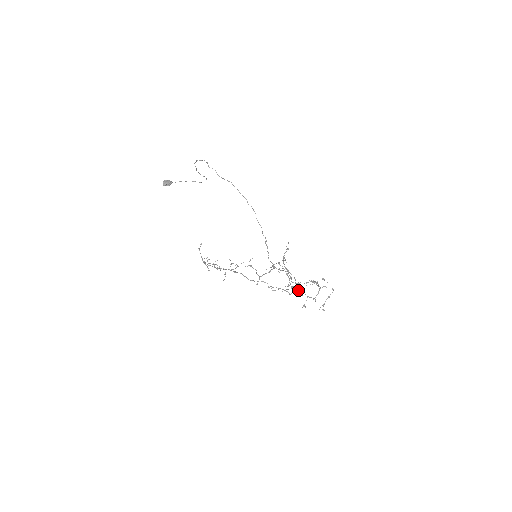
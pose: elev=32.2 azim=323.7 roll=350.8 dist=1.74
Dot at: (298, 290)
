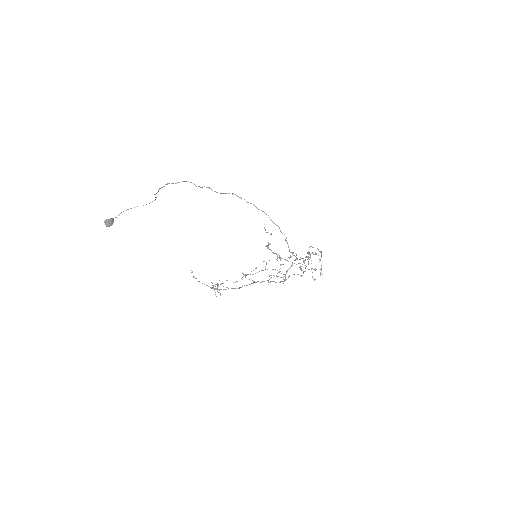
Dot at: occluded
